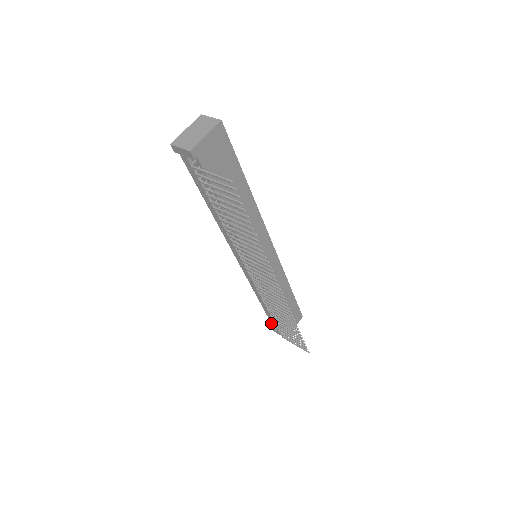
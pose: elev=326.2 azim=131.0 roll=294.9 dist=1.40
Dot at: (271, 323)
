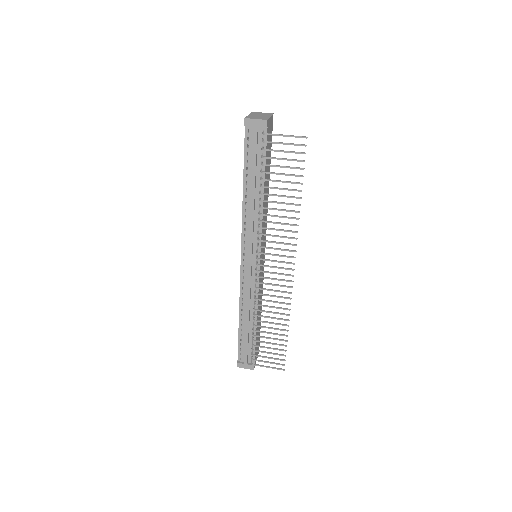
Dot at: occluded
